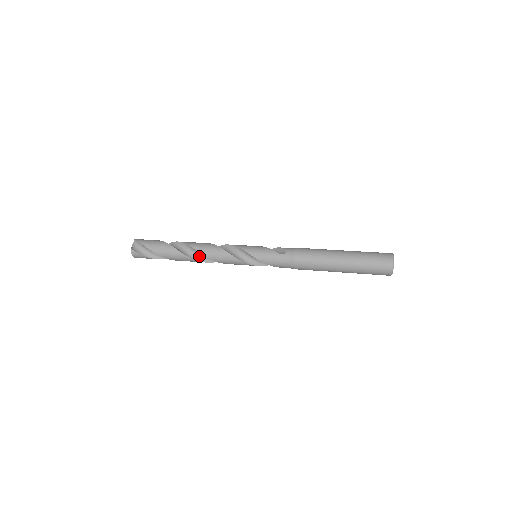
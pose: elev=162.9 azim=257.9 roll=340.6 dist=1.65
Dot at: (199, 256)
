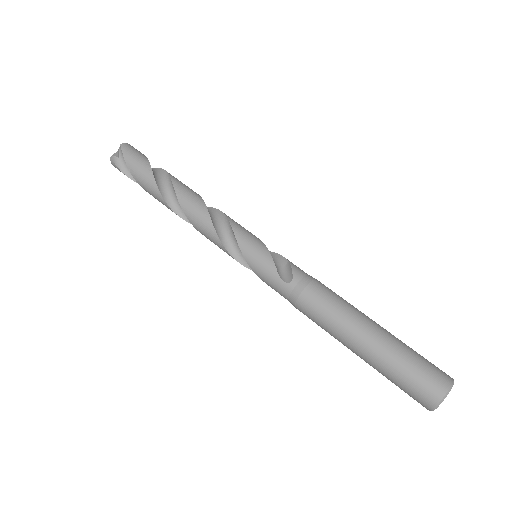
Dot at: occluded
